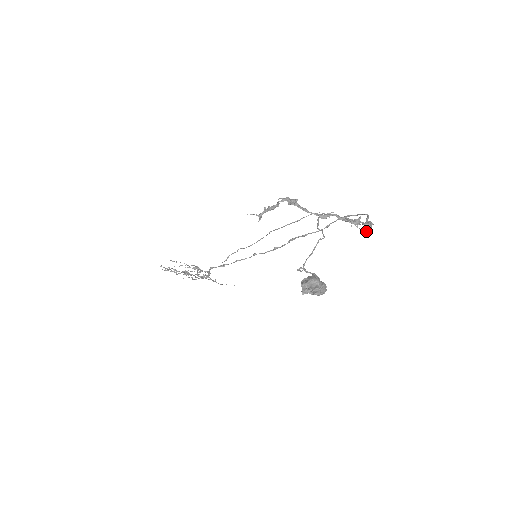
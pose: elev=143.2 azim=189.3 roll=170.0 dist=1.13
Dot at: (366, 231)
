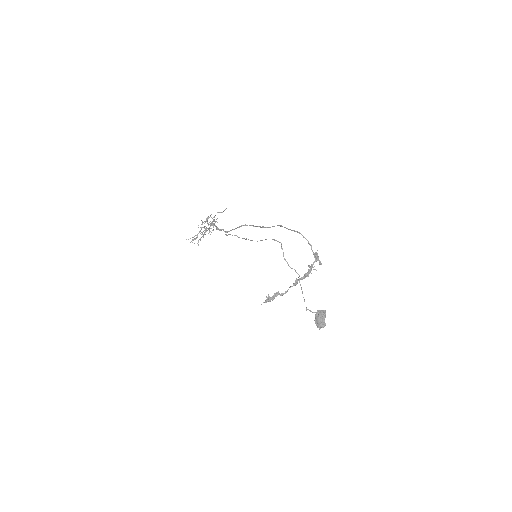
Dot at: occluded
